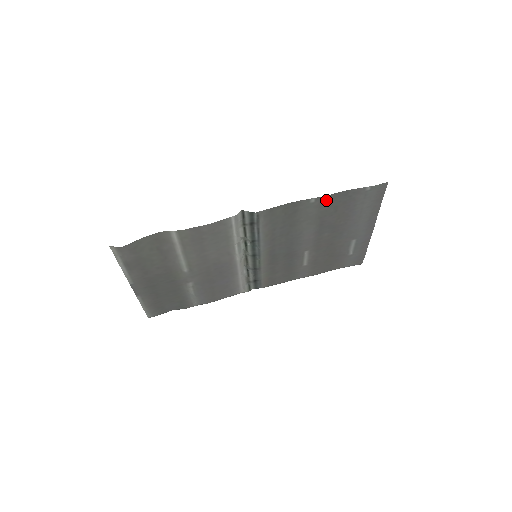
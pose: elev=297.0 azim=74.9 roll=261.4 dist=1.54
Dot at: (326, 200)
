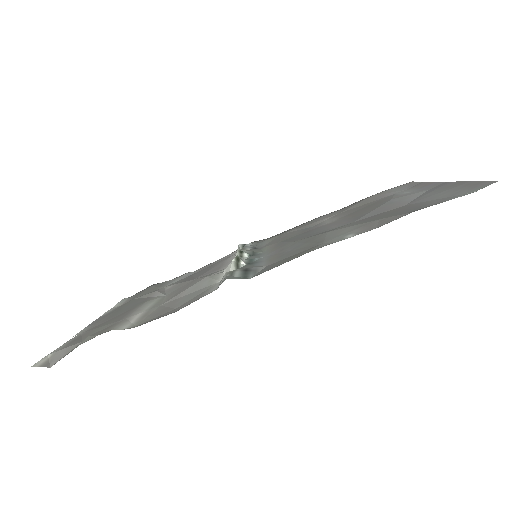
Dot at: (374, 225)
